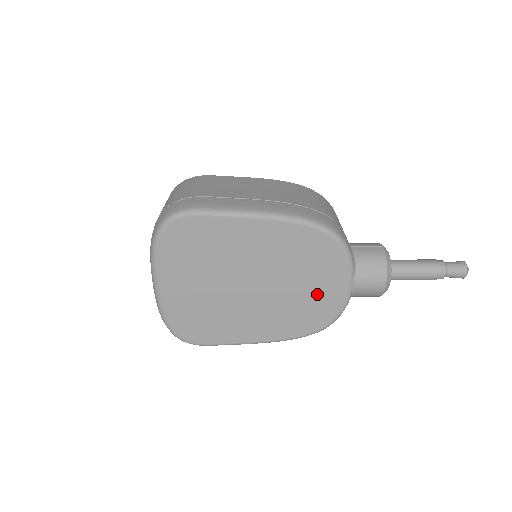
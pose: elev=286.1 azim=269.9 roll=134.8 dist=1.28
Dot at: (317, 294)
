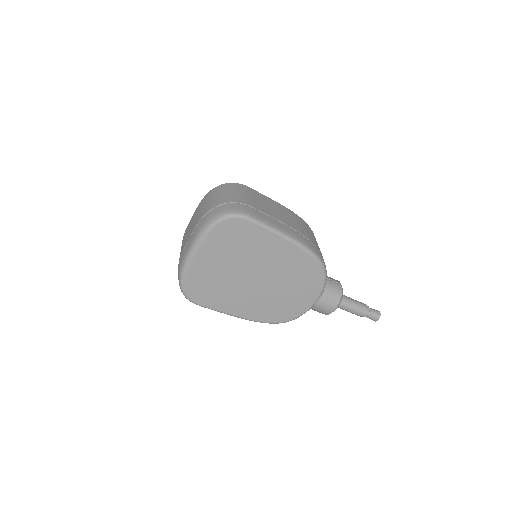
Dot at: (292, 300)
